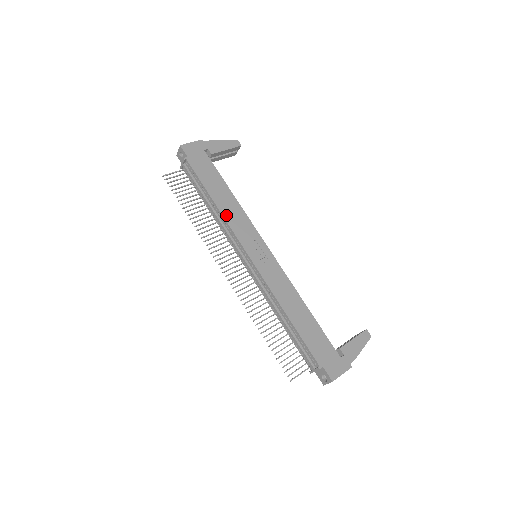
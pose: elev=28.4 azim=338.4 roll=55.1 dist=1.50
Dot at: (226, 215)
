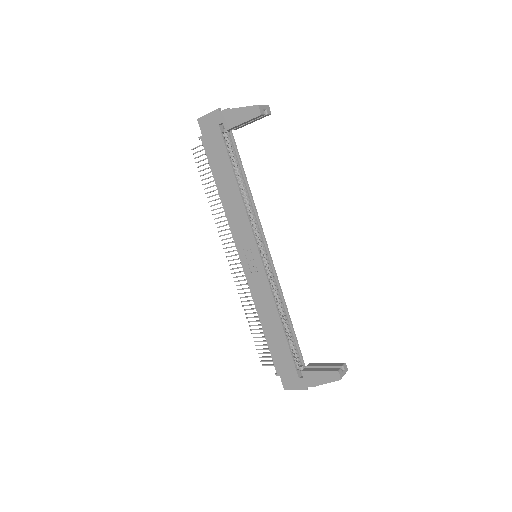
Dot at: (228, 212)
